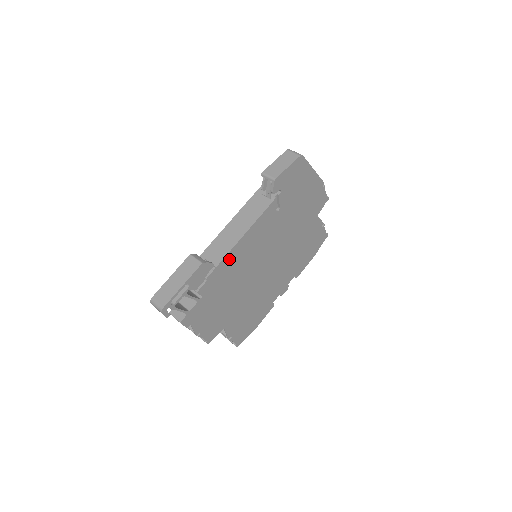
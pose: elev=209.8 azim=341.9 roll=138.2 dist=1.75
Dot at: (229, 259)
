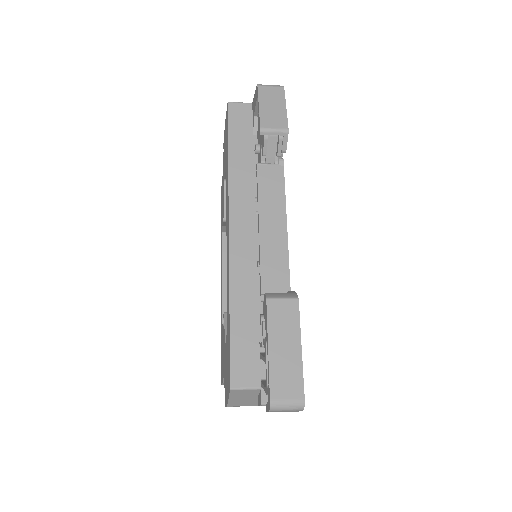
Dot at: occluded
